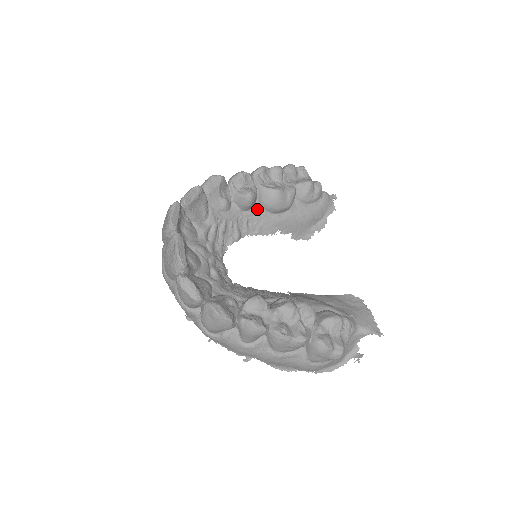
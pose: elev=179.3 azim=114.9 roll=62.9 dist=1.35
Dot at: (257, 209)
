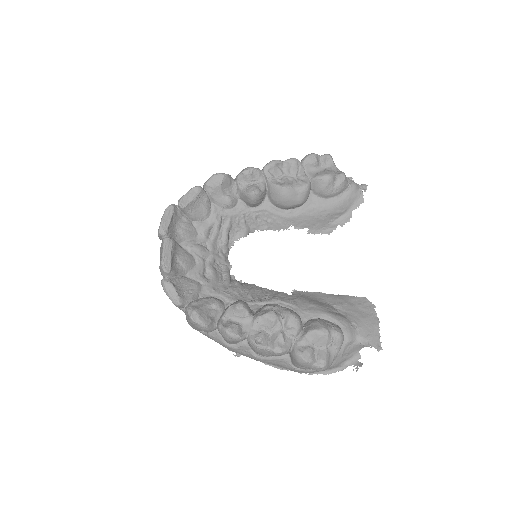
Dot at: (266, 205)
